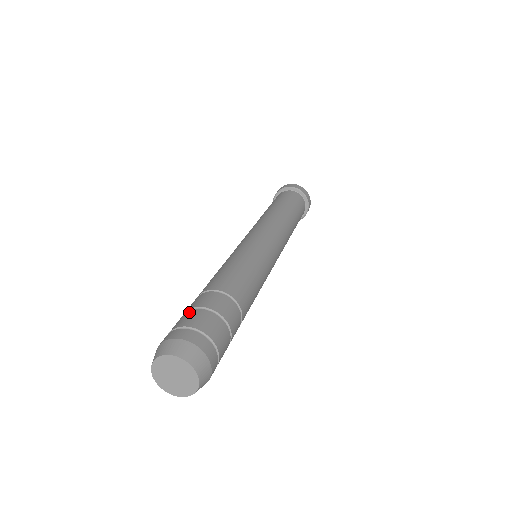
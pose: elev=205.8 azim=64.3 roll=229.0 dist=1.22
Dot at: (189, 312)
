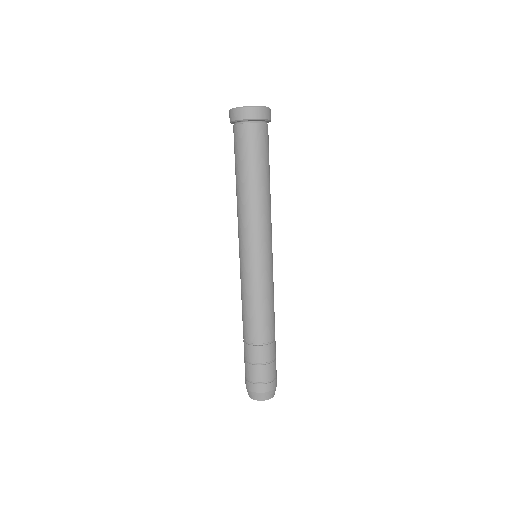
Dot at: (264, 368)
